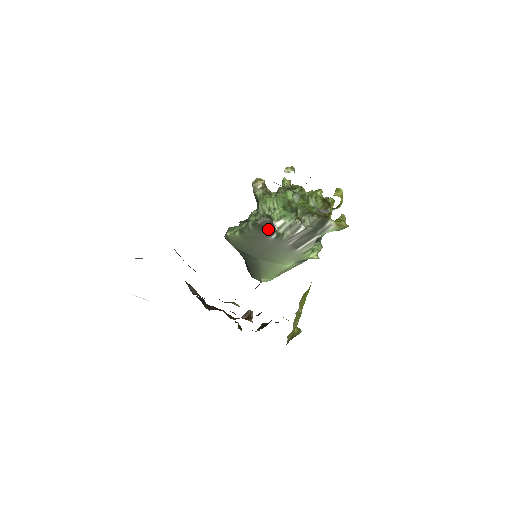
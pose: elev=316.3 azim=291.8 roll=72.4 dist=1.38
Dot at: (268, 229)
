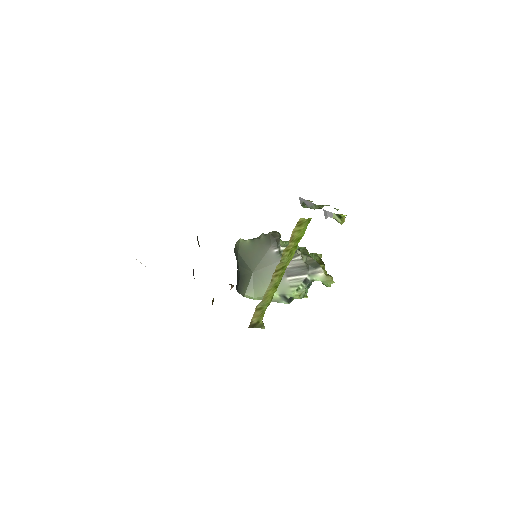
Dot at: (275, 240)
